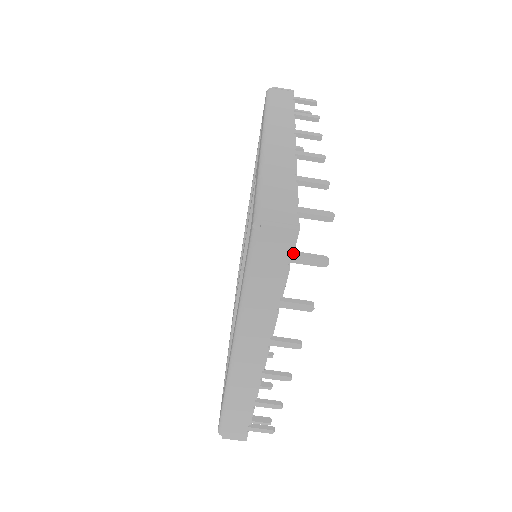
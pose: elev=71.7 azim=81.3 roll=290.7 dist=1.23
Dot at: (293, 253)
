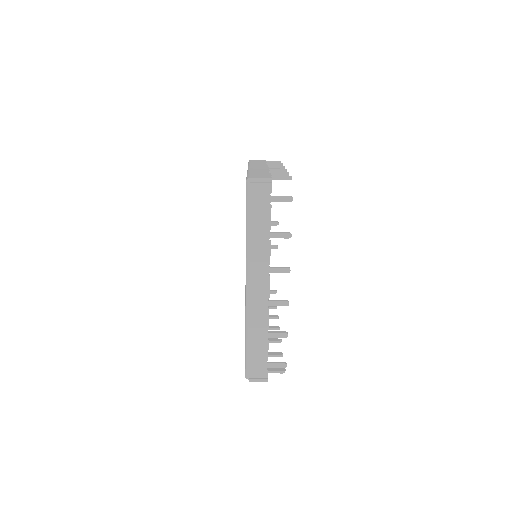
Dot at: occluded
